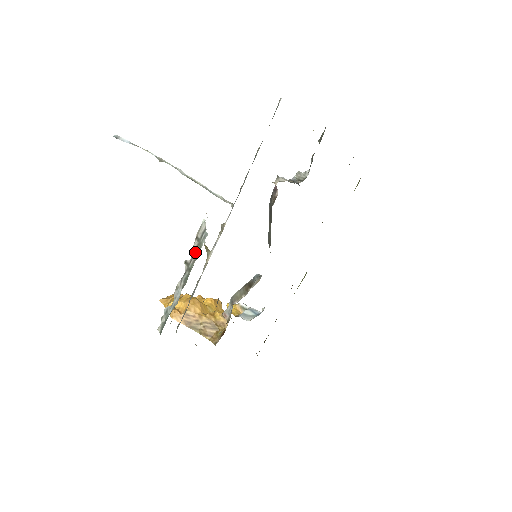
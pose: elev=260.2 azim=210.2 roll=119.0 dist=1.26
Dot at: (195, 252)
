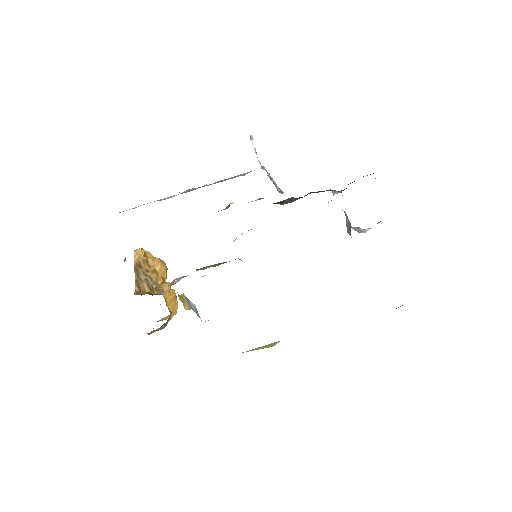
Dot at: (221, 180)
